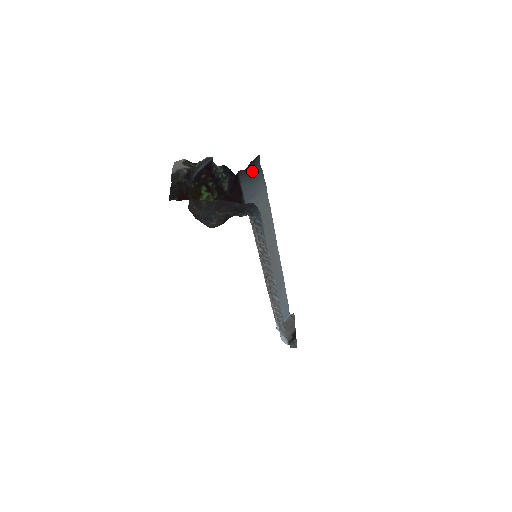
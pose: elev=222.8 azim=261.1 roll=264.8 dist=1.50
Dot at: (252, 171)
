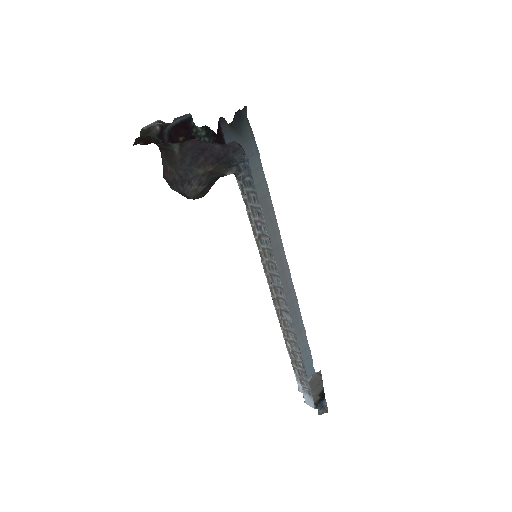
Dot at: (239, 128)
